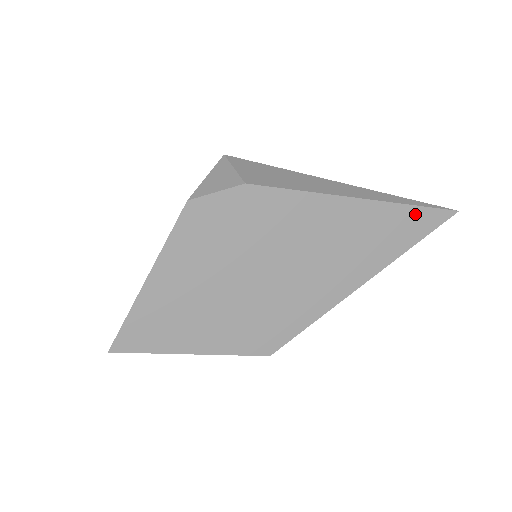
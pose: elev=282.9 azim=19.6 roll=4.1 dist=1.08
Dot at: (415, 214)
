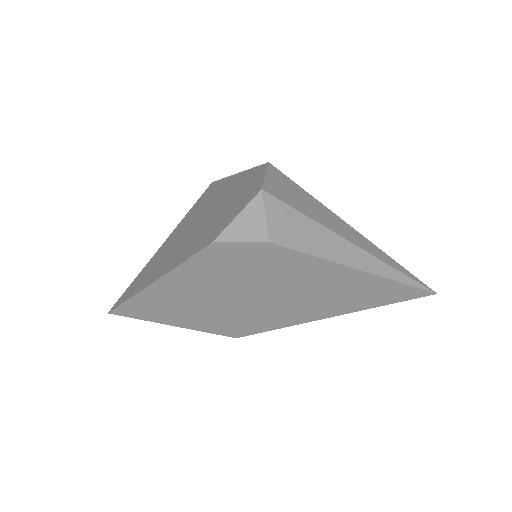
Dot at: (401, 288)
